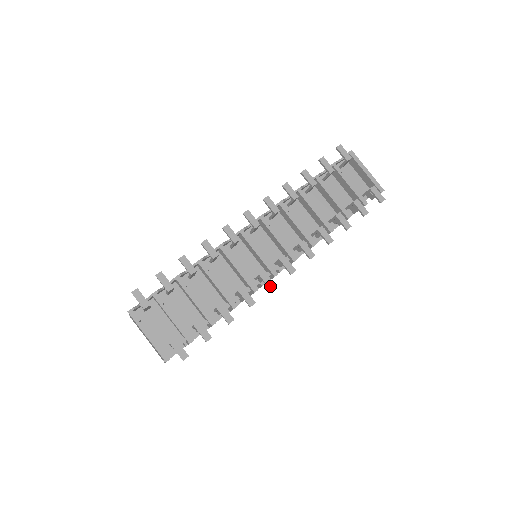
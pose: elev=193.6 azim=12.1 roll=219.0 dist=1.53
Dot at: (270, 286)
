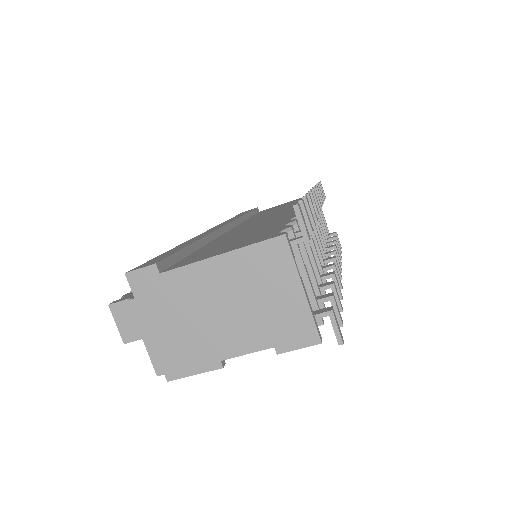
Dot at: (341, 283)
